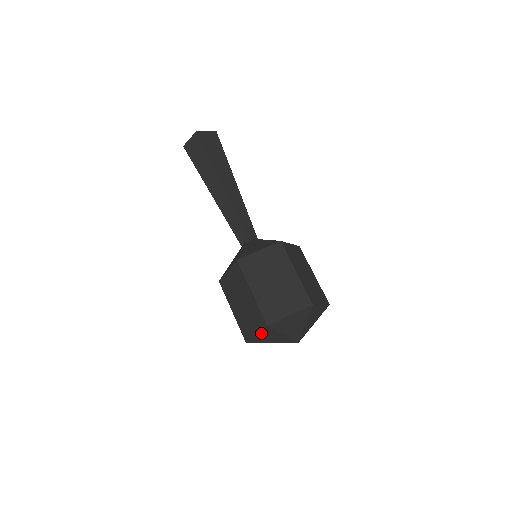
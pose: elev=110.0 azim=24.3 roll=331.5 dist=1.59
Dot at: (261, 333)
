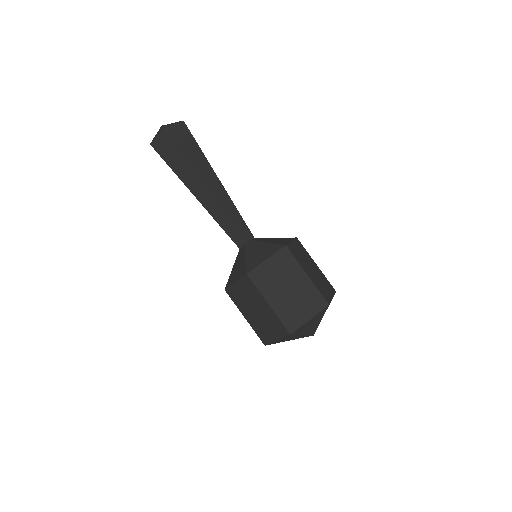
Dot at: (282, 339)
